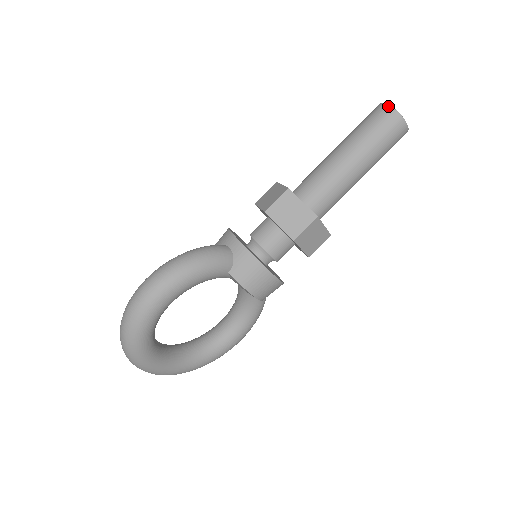
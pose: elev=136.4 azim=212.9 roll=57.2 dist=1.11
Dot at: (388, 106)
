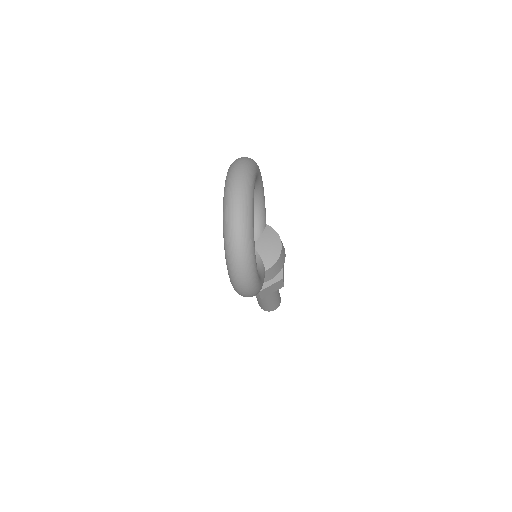
Dot at: occluded
